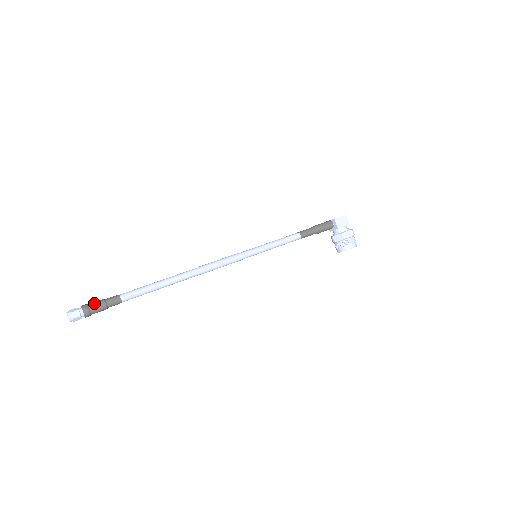
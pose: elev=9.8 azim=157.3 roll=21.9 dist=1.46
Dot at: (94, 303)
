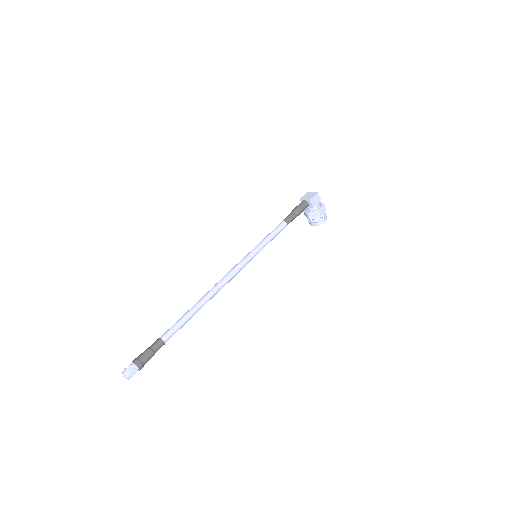
Dot at: (144, 356)
